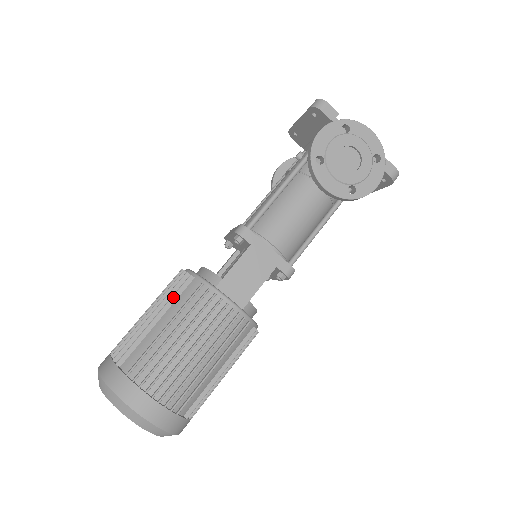
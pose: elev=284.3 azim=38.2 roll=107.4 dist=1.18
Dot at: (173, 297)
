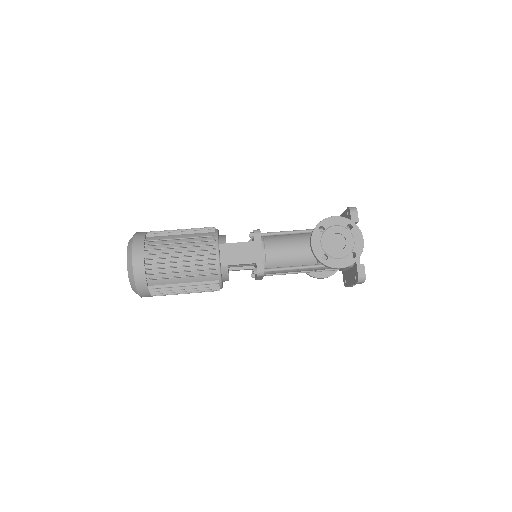
Dot at: (197, 231)
